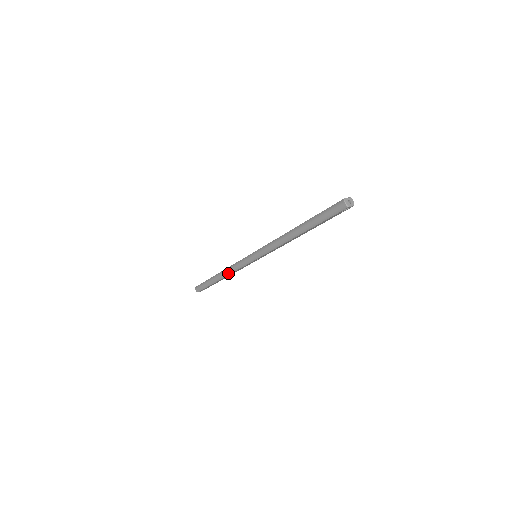
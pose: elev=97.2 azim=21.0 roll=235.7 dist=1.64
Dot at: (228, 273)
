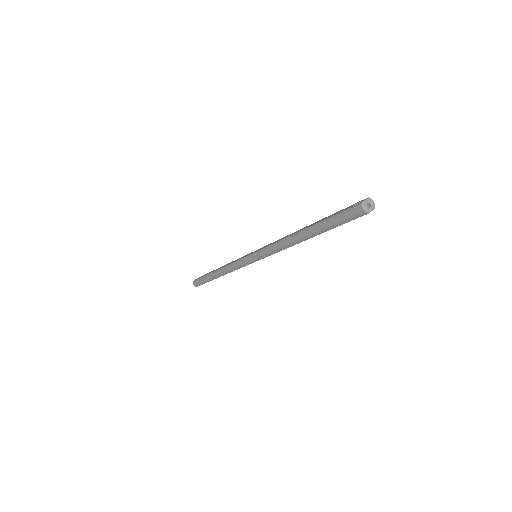
Dot at: (227, 272)
